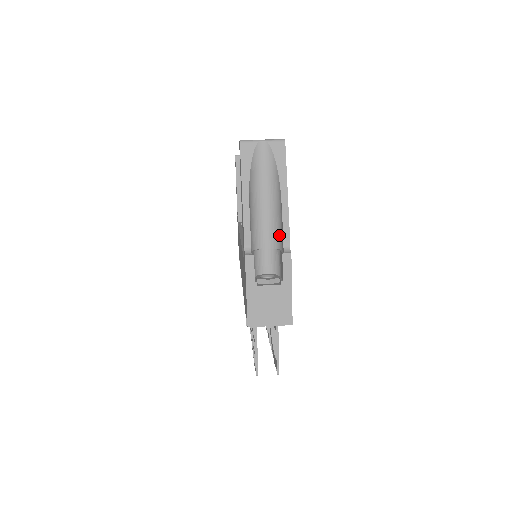
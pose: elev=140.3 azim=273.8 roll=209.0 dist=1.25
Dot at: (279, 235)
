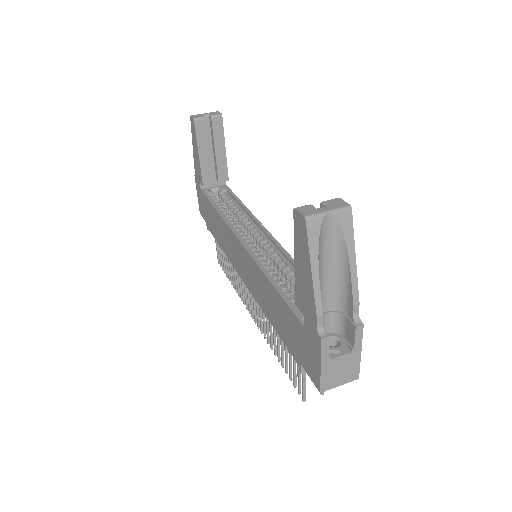
Dot at: (343, 301)
